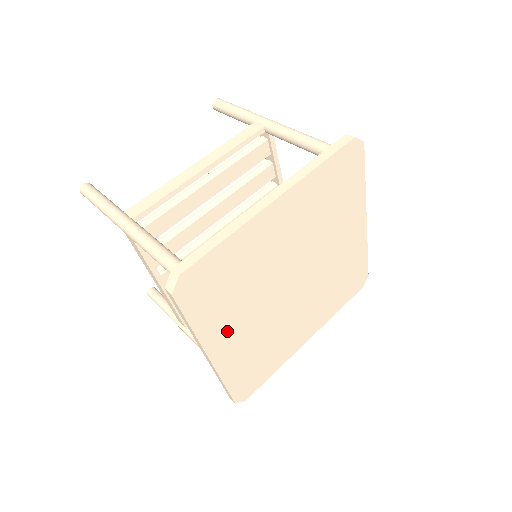
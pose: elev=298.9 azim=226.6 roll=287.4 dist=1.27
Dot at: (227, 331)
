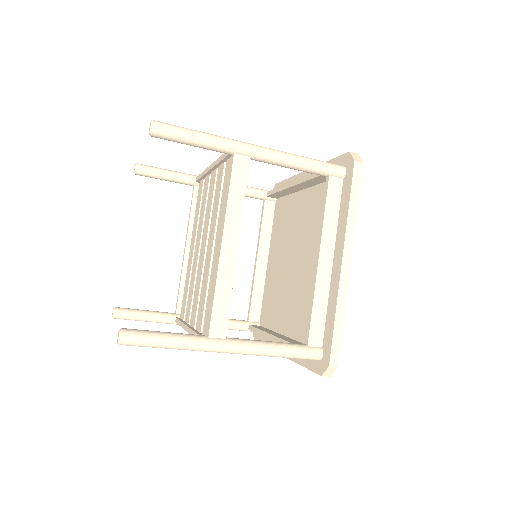
Dot at: occluded
